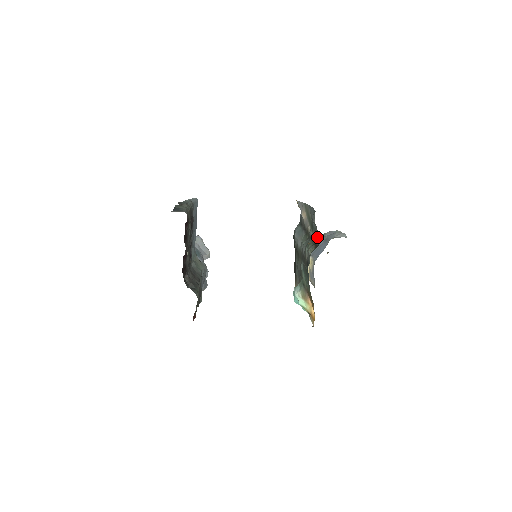
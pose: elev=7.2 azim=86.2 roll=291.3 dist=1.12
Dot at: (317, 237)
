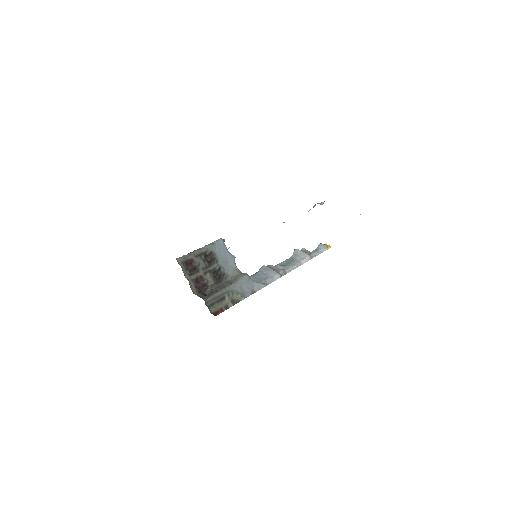
Dot at: occluded
